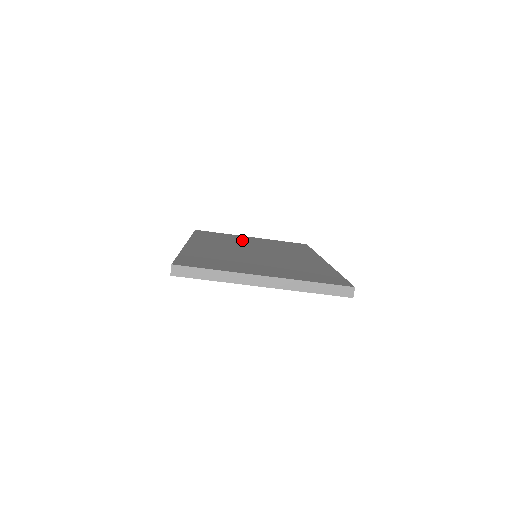
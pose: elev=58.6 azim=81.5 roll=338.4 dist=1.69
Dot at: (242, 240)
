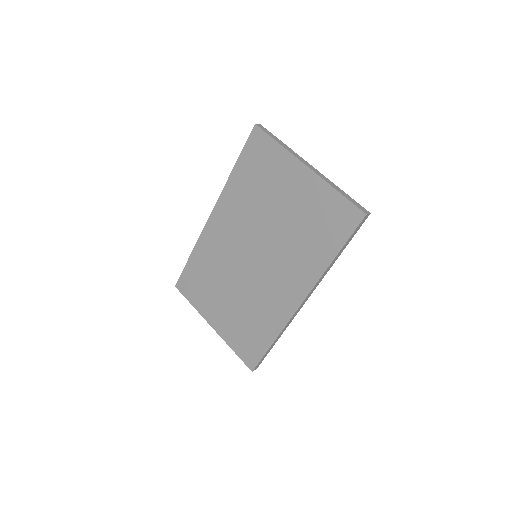
Dot at: occluded
